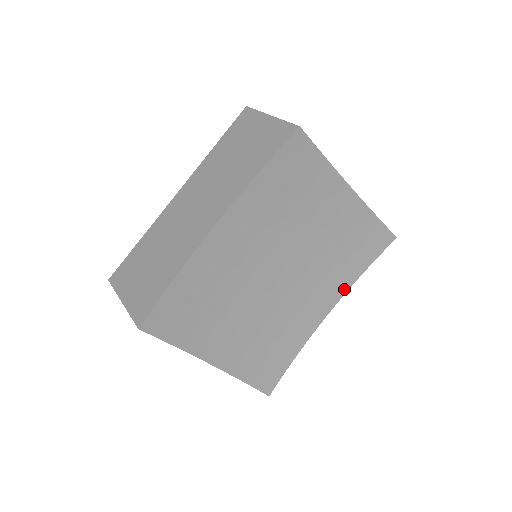
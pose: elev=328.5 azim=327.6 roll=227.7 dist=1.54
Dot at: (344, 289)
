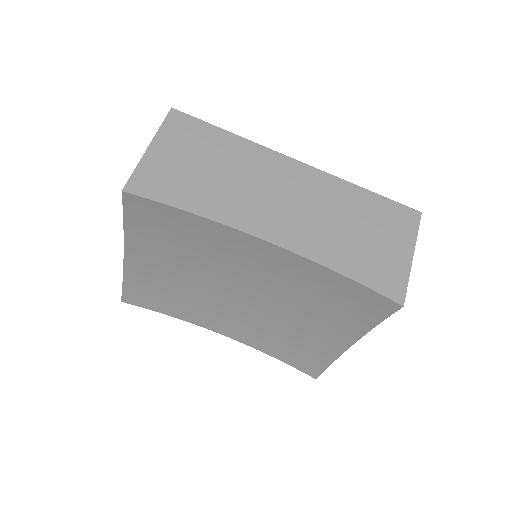
Dot at: (251, 344)
